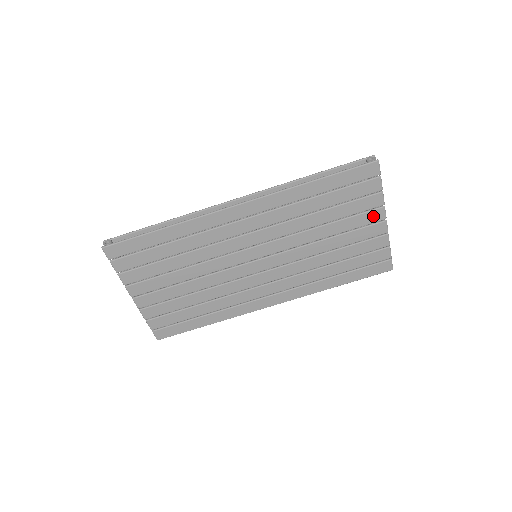
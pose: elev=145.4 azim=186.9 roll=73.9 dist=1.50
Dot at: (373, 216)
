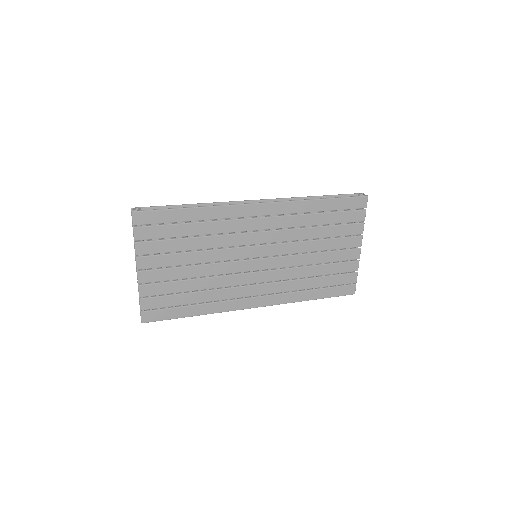
Dot at: (353, 242)
